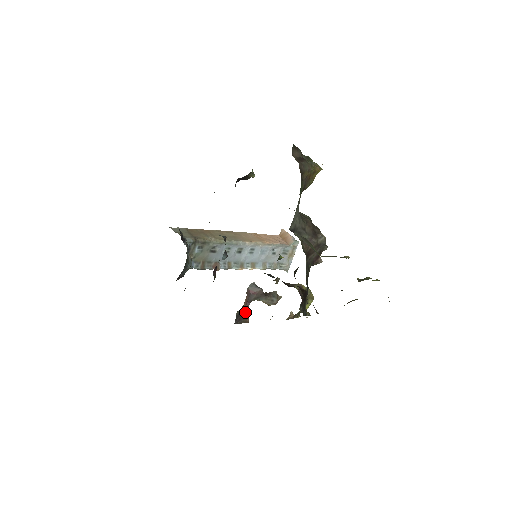
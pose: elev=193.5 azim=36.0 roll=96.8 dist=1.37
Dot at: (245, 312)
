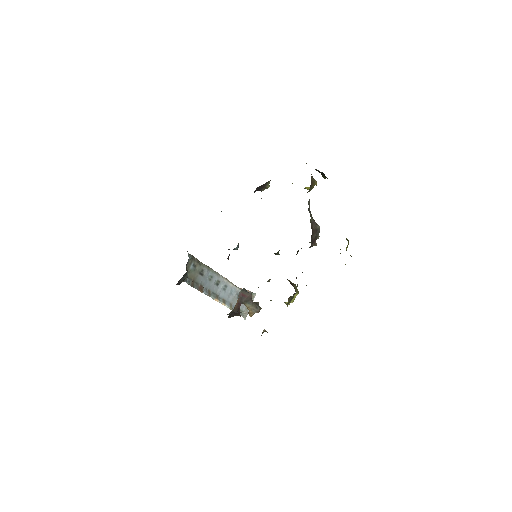
Dot at: (237, 311)
